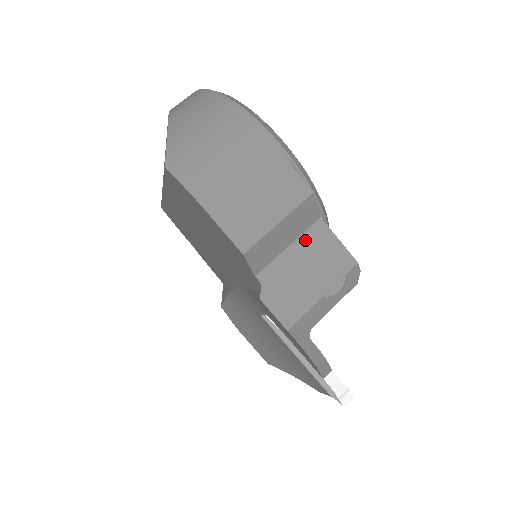
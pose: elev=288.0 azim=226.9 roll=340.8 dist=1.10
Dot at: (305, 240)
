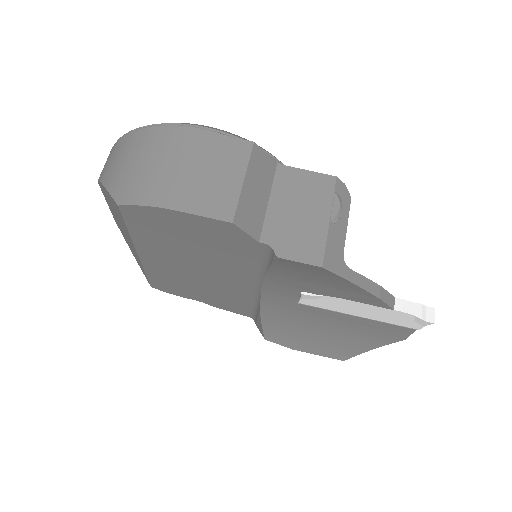
Dot at: (278, 188)
